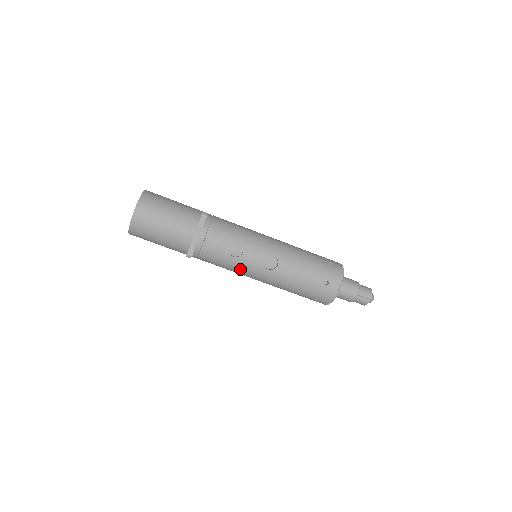
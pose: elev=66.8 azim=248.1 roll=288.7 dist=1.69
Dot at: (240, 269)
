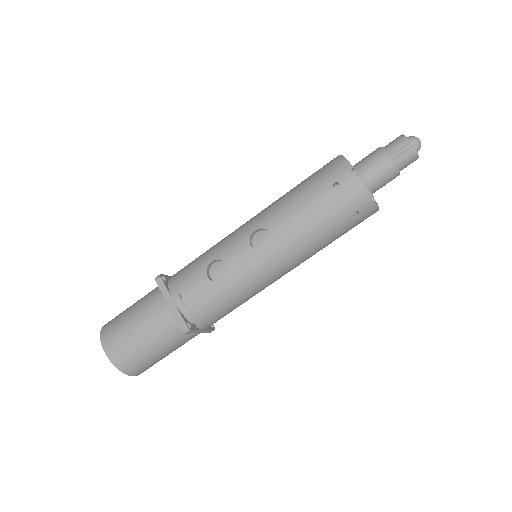
Dot at: (246, 283)
